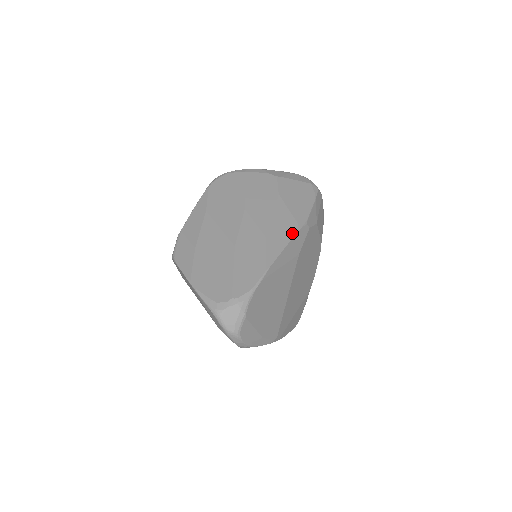
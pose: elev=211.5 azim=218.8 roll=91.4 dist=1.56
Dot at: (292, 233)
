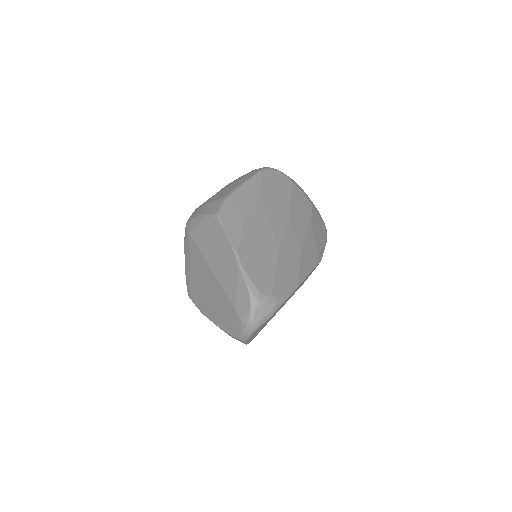
Dot at: (315, 263)
